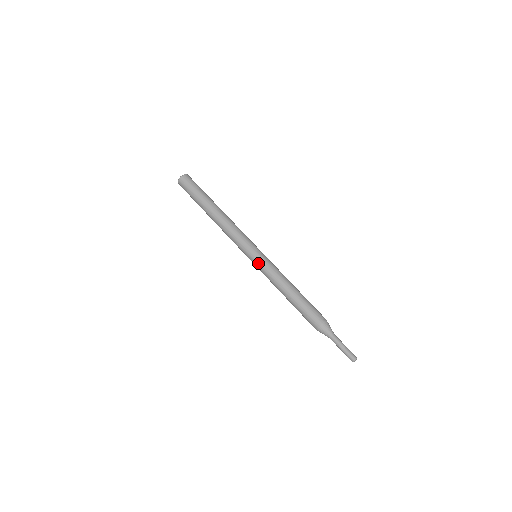
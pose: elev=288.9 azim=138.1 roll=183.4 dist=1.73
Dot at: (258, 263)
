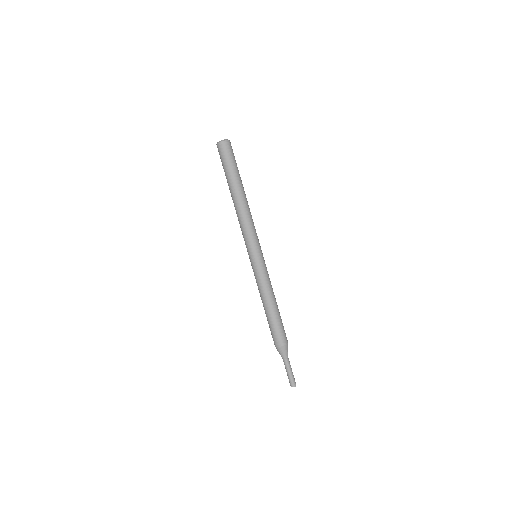
Dot at: (258, 264)
